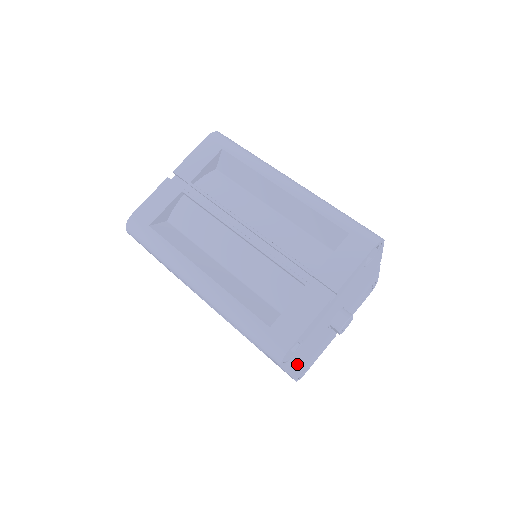
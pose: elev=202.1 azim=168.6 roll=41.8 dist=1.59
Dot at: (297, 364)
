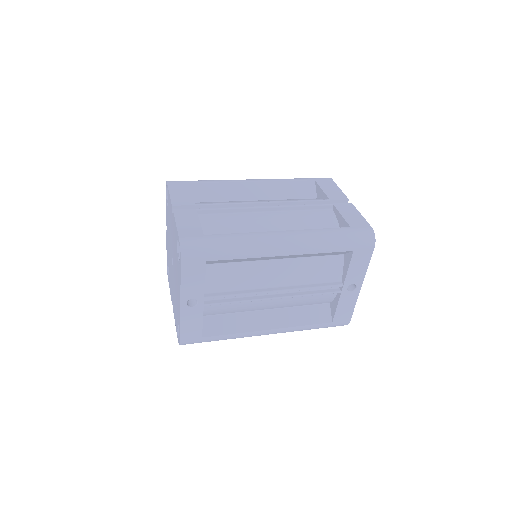
Dot at: occluded
